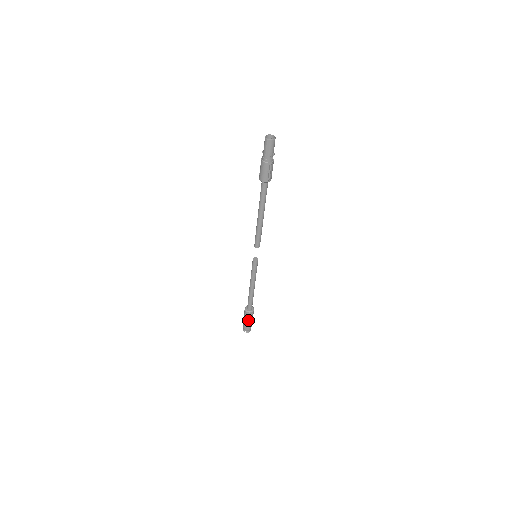
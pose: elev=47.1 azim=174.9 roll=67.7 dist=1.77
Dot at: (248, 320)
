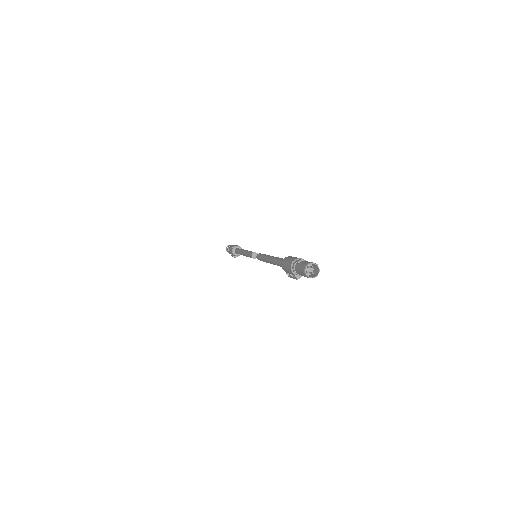
Dot at: occluded
